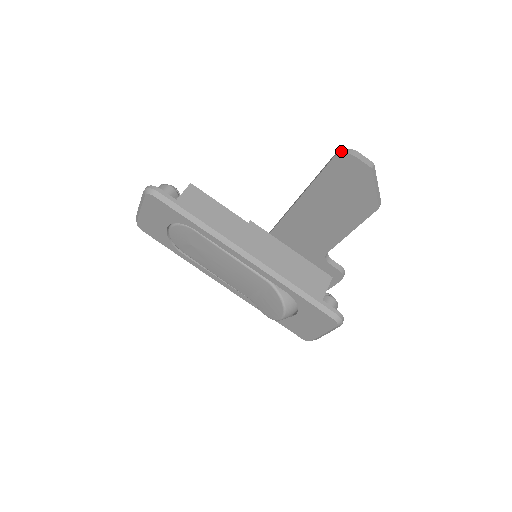
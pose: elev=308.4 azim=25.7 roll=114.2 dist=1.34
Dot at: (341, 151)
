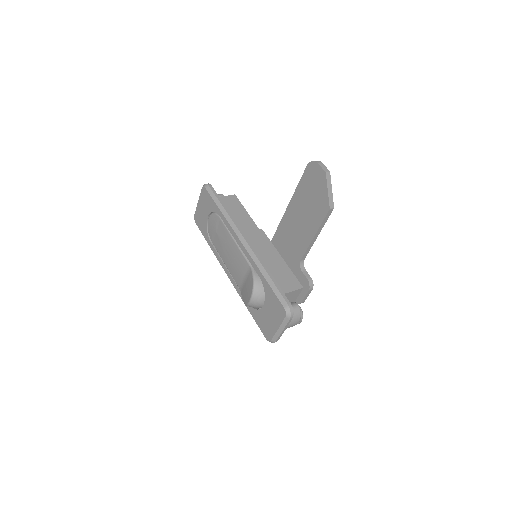
Dot at: (312, 161)
